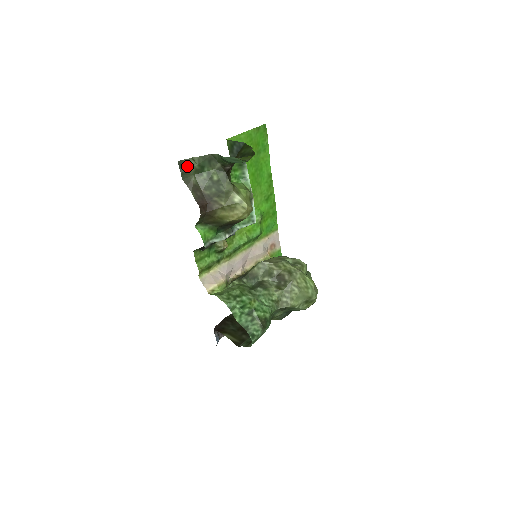
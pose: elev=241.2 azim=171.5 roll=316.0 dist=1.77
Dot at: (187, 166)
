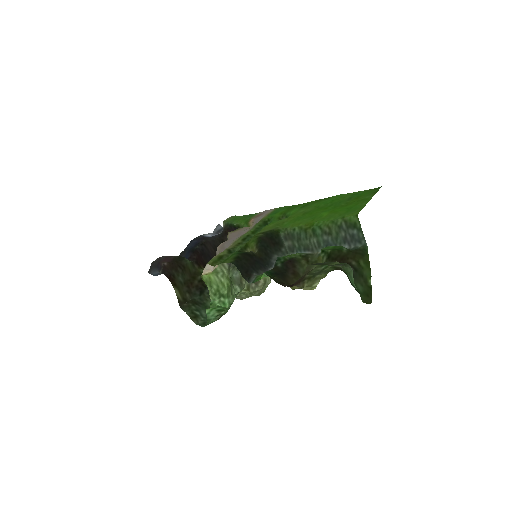
Dot at: (325, 264)
